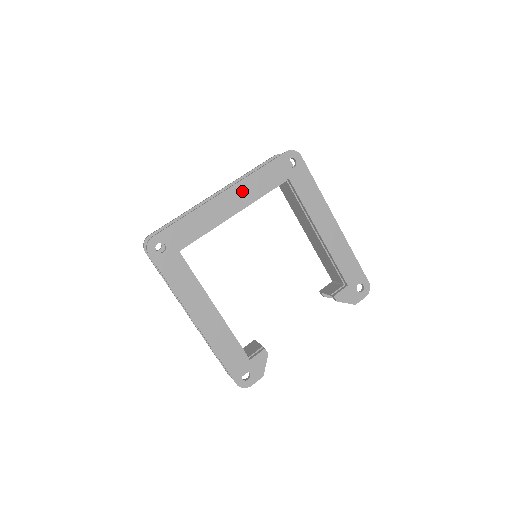
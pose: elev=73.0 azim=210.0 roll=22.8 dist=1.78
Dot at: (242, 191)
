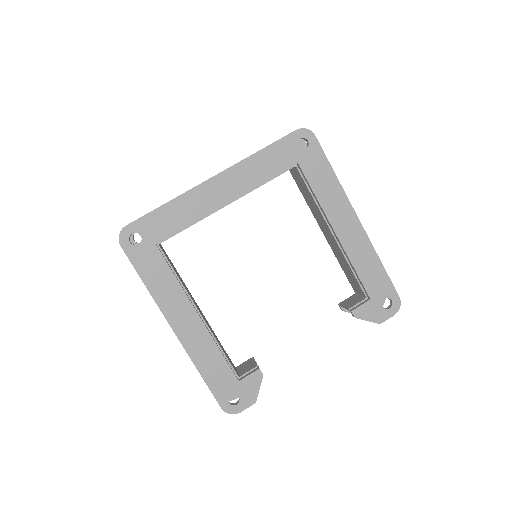
Dot at: (238, 176)
